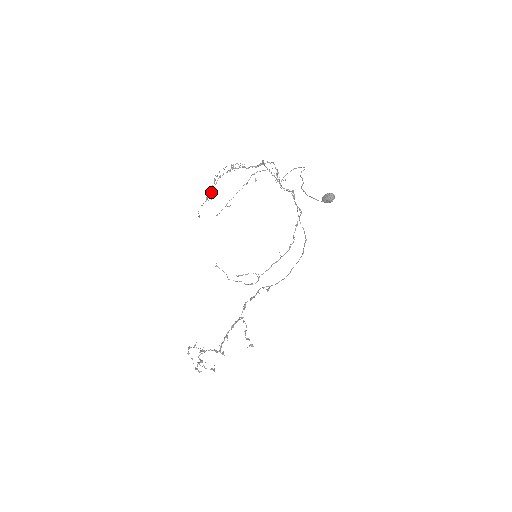
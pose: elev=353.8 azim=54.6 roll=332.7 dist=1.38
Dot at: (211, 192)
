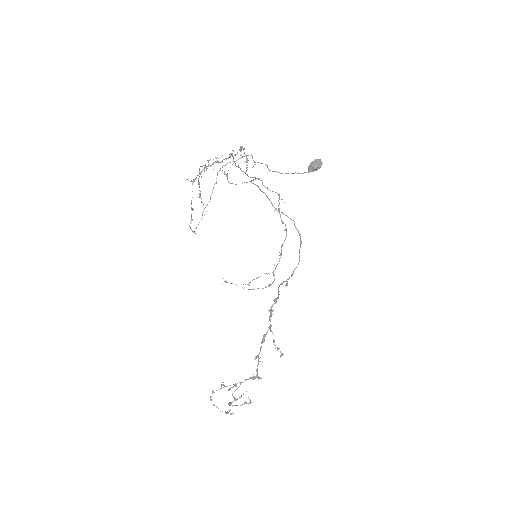
Dot at: (200, 197)
